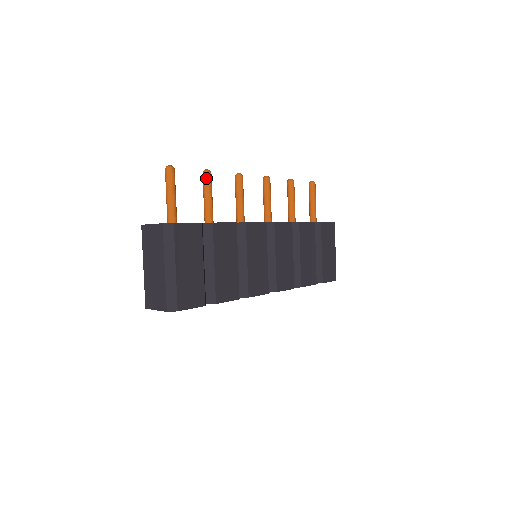
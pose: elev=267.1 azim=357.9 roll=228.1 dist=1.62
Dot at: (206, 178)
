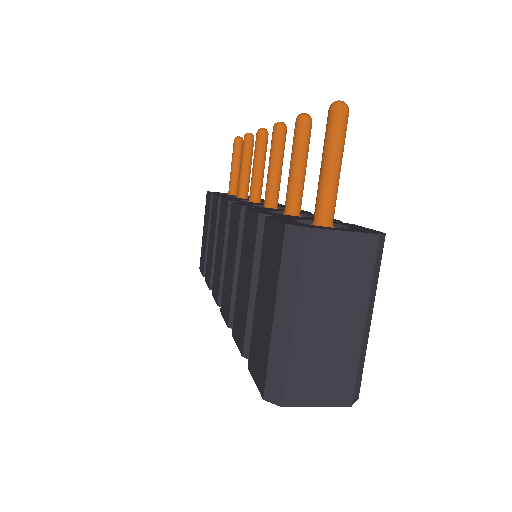
Dot at: (309, 131)
